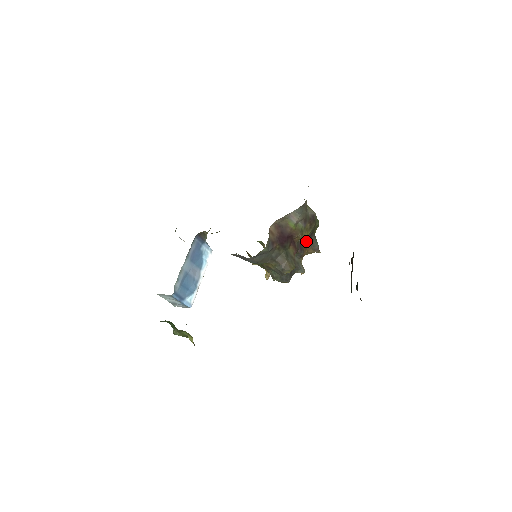
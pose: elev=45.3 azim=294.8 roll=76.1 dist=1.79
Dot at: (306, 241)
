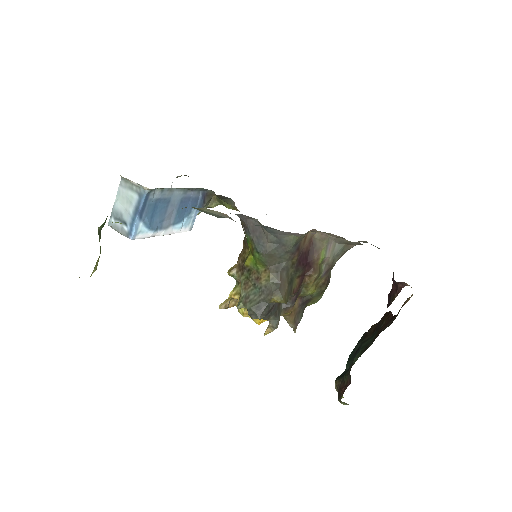
Dot at: (298, 302)
